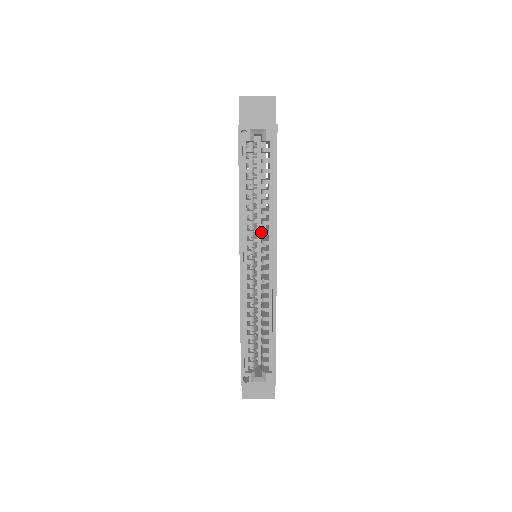
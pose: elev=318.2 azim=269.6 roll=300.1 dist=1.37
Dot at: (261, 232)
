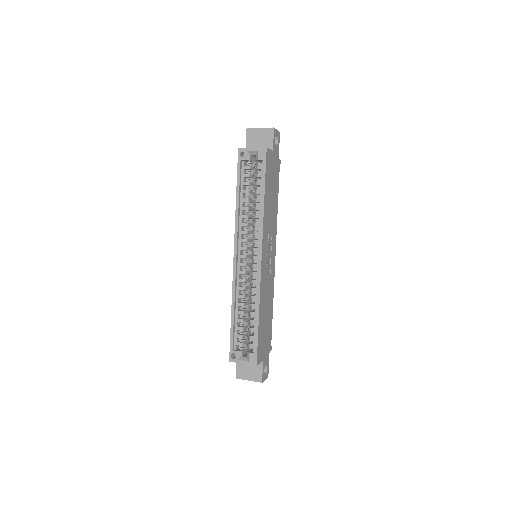
Dot at: occluded
